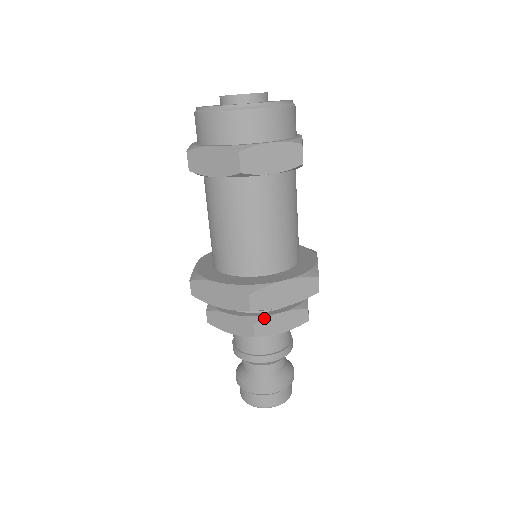
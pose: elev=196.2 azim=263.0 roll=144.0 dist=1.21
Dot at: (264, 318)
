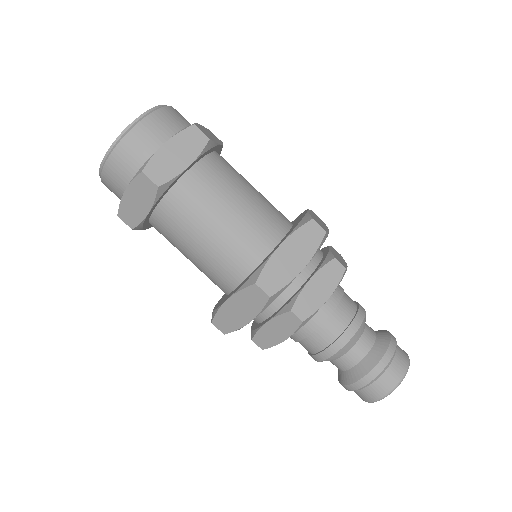
Dot at: (296, 297)
